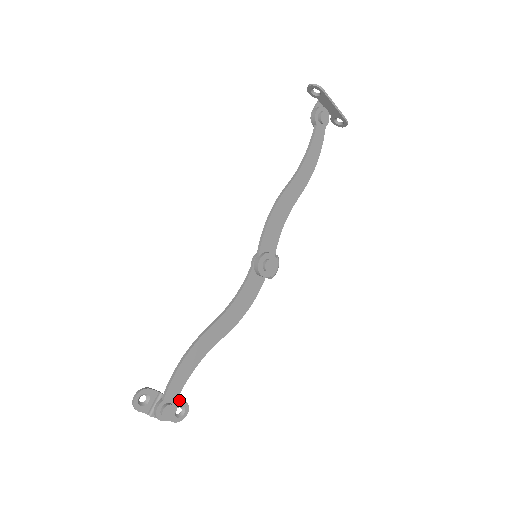
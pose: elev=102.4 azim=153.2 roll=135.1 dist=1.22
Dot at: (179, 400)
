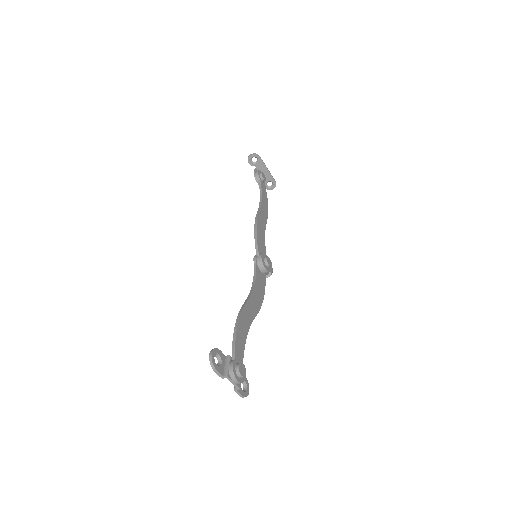
Dot at: occluded
